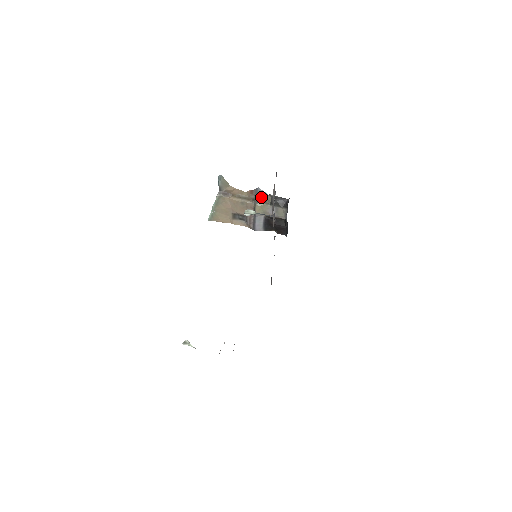
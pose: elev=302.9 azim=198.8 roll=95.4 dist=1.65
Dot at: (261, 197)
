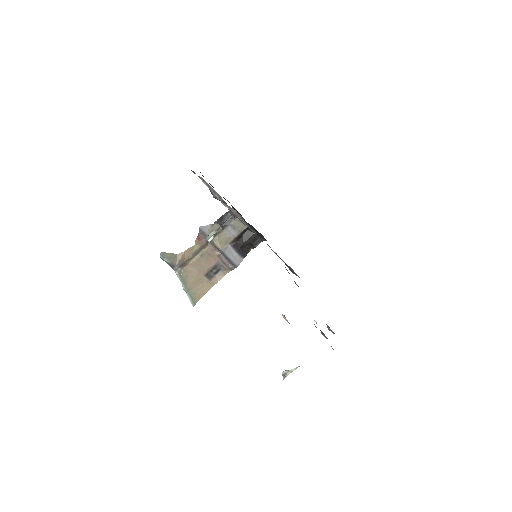
Dot at: occluded
